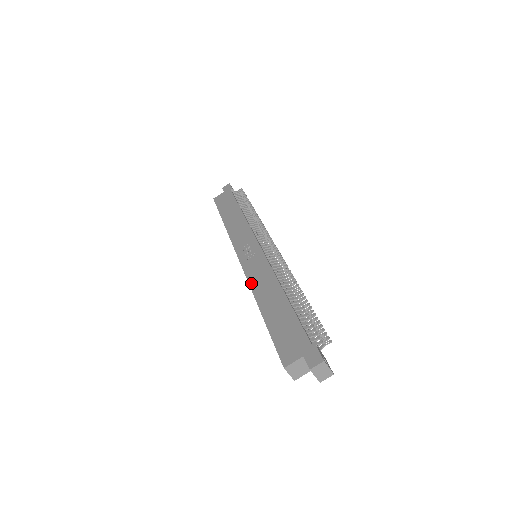
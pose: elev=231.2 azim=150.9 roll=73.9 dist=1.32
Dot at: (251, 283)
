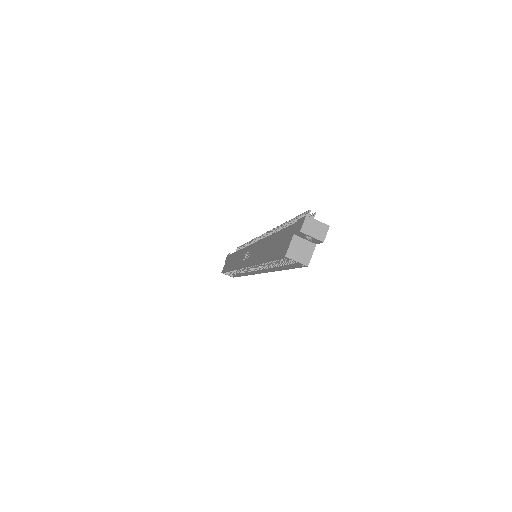
Dot at: (252, 262)
